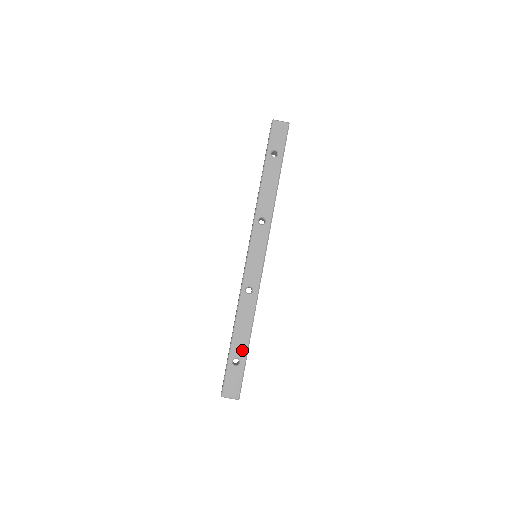
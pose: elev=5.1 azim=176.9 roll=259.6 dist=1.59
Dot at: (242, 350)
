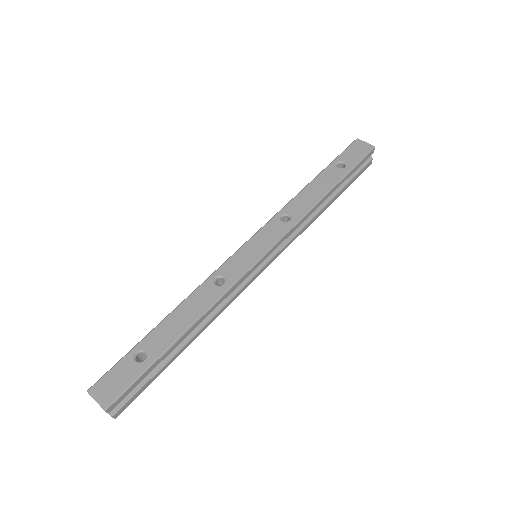
Dot at: (159, 345)
